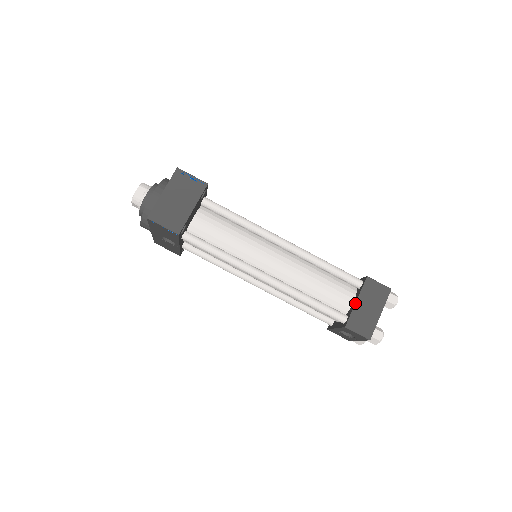
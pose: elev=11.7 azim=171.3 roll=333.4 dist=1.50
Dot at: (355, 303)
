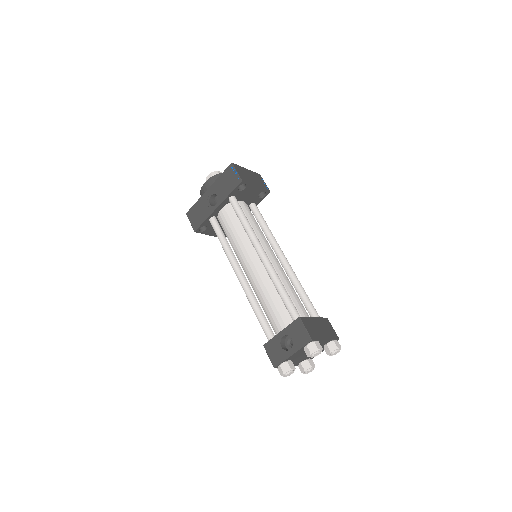
Dot at: (313, 317)
